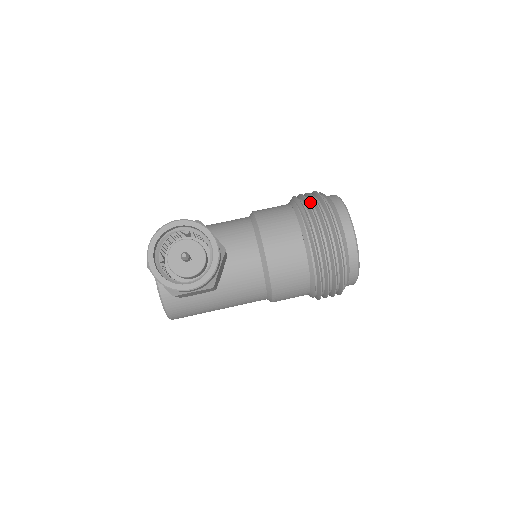
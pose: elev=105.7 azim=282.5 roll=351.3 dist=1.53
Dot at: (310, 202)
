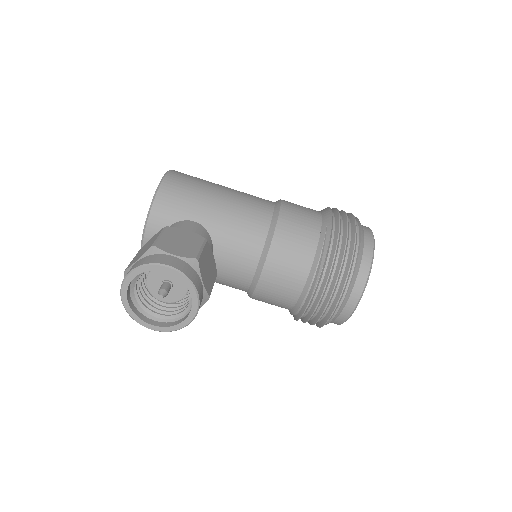
Dot at: (339, 246)
